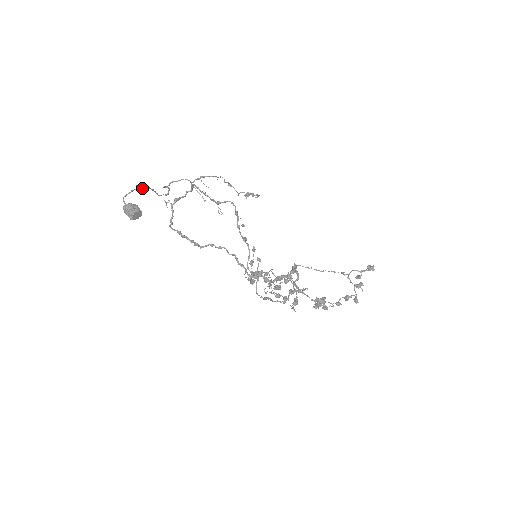
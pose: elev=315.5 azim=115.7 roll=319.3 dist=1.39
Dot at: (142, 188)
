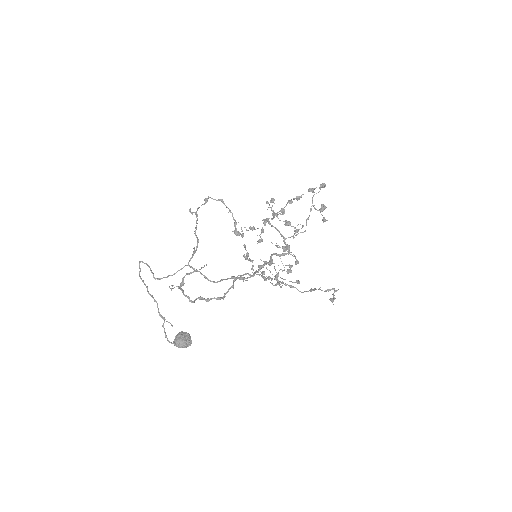
Dot at: (158, 310)
